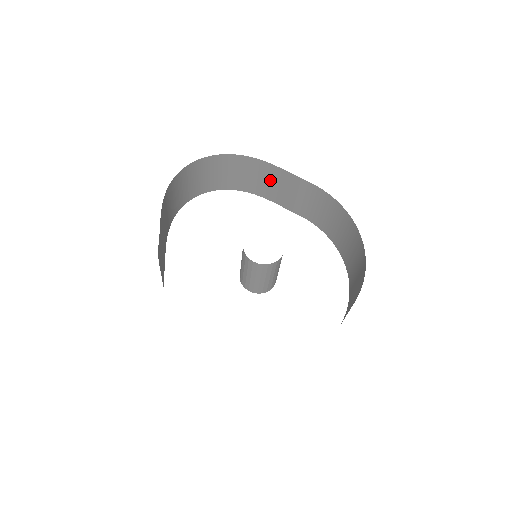
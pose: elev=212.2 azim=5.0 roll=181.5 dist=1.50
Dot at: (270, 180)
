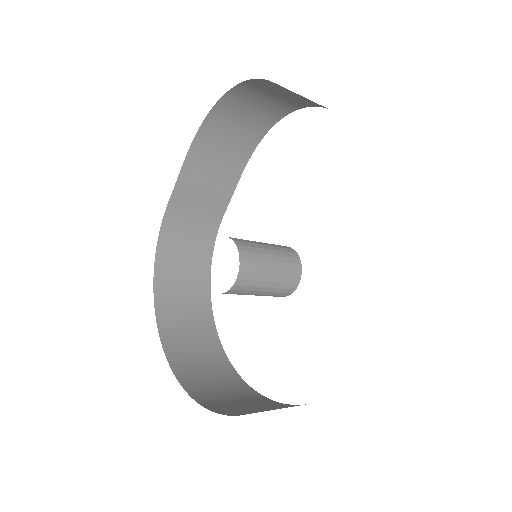
Dot at: occluded
